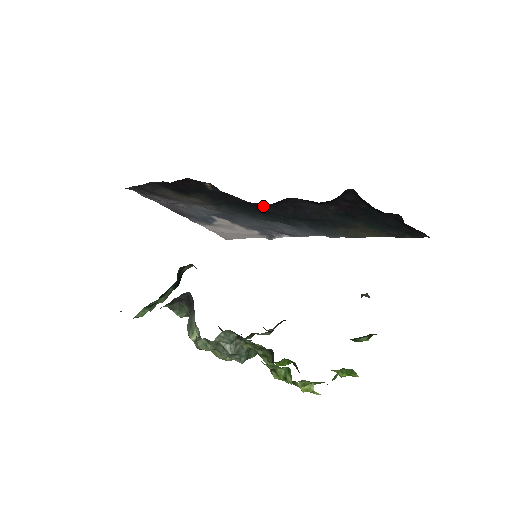
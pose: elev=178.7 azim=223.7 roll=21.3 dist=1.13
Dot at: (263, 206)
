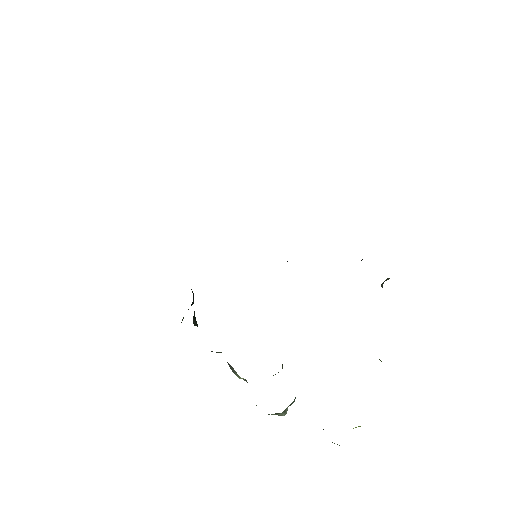
Dot at: occluded
